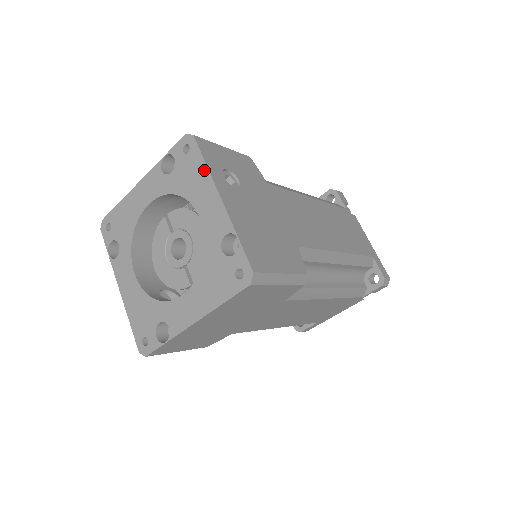
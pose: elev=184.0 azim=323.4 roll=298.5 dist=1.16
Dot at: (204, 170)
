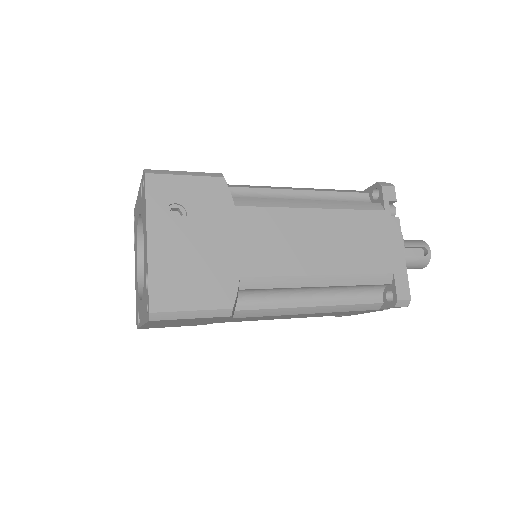
Dot at: (145, 209)
